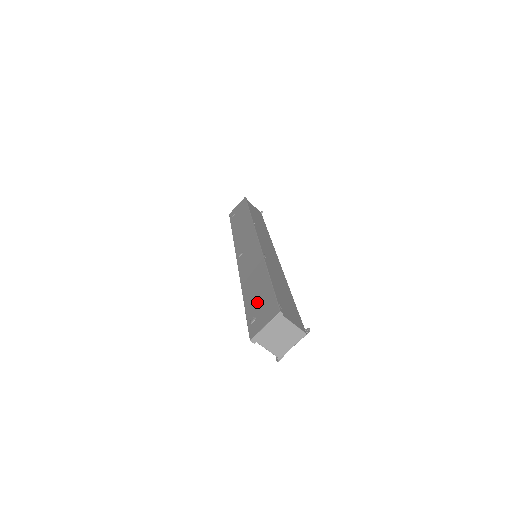
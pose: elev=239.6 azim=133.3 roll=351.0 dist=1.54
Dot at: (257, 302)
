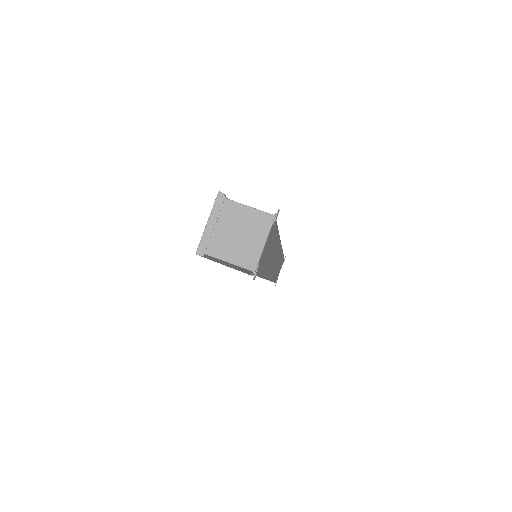
Dot at: occluded
